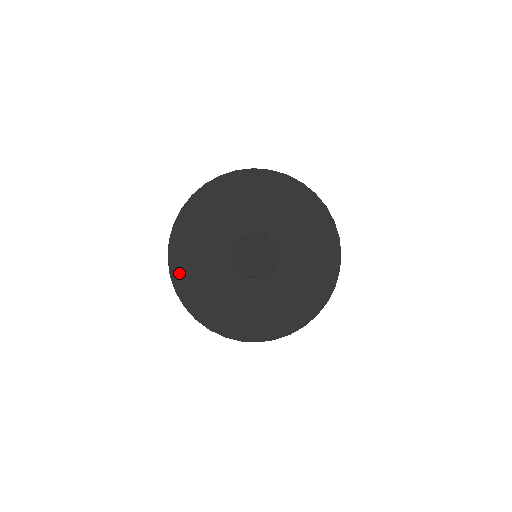
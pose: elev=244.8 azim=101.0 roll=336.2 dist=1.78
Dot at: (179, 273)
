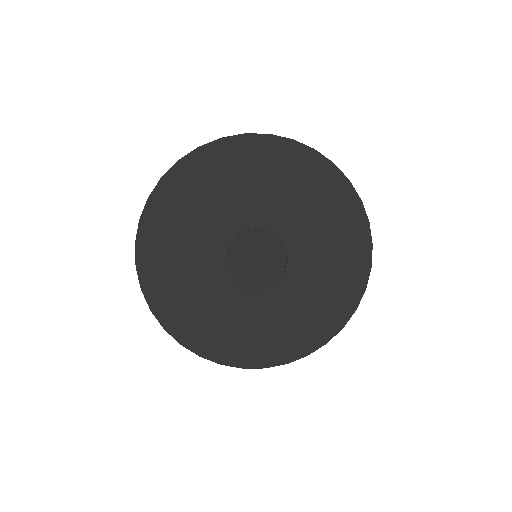
Dot at: (174, 321)
